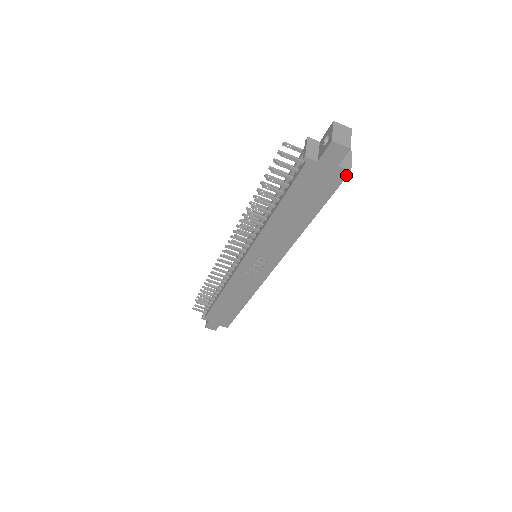
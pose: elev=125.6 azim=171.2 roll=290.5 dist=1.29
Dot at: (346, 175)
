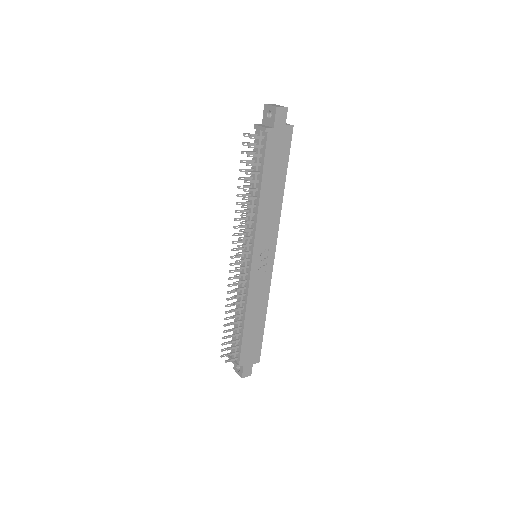
Dot at: (292, 130)
